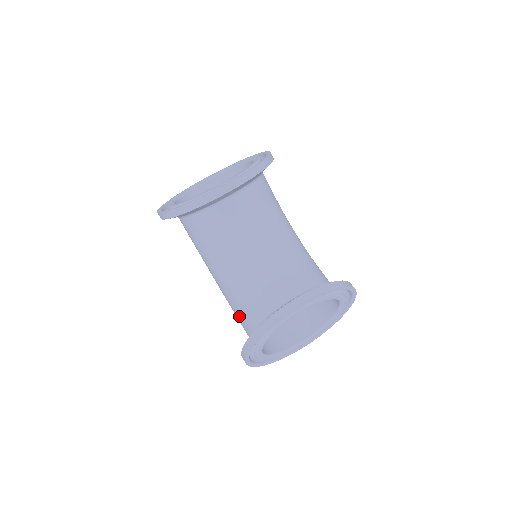
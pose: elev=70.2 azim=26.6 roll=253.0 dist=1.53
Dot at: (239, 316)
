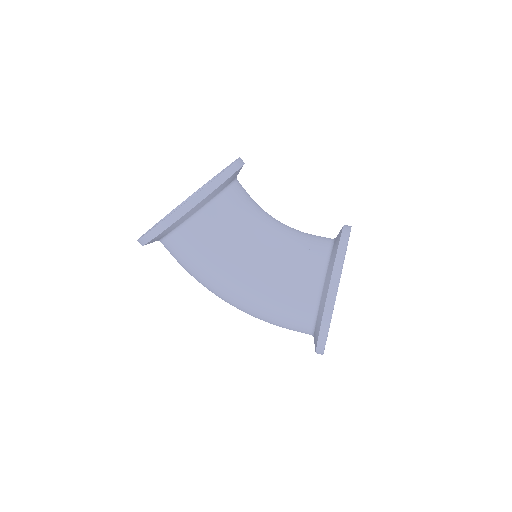
Dot at: (290, 294)
